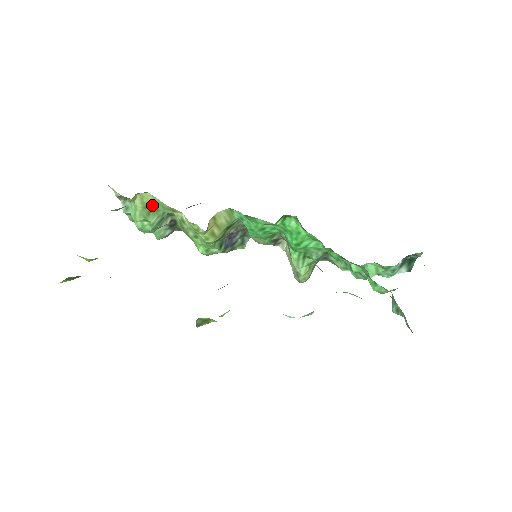
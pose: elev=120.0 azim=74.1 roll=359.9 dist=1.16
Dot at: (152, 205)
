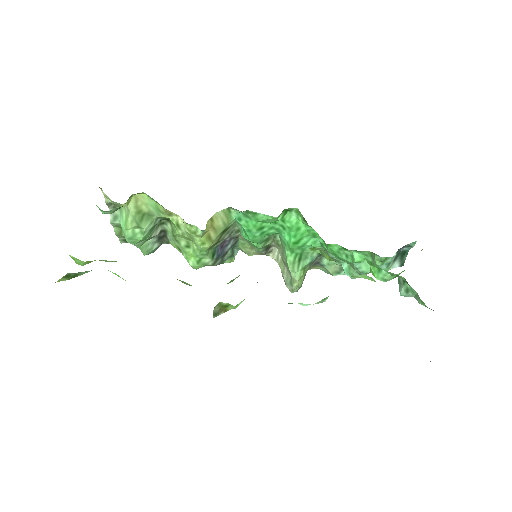
Dot at: (146, 209)
